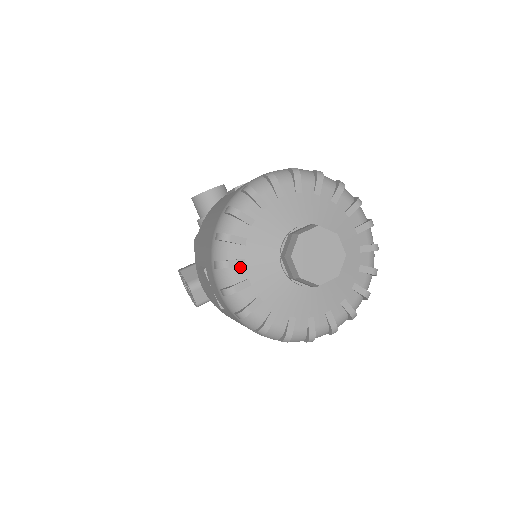
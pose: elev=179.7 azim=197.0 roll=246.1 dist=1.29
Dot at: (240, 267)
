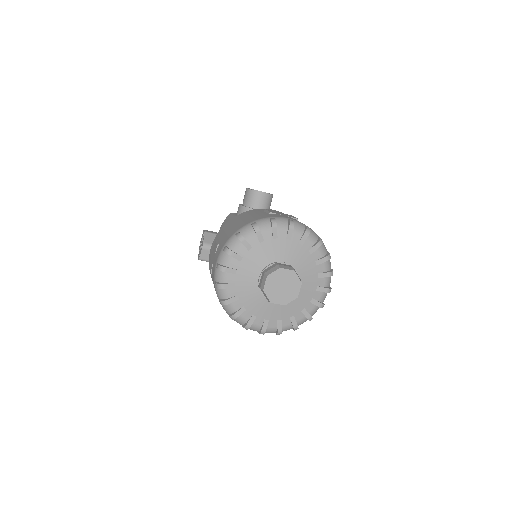
Dot at: (237, 260)
